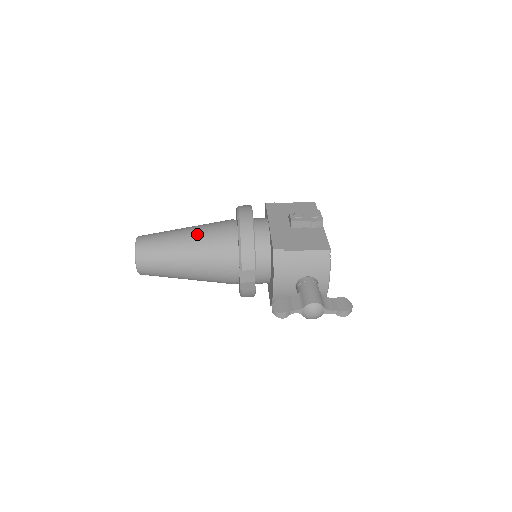
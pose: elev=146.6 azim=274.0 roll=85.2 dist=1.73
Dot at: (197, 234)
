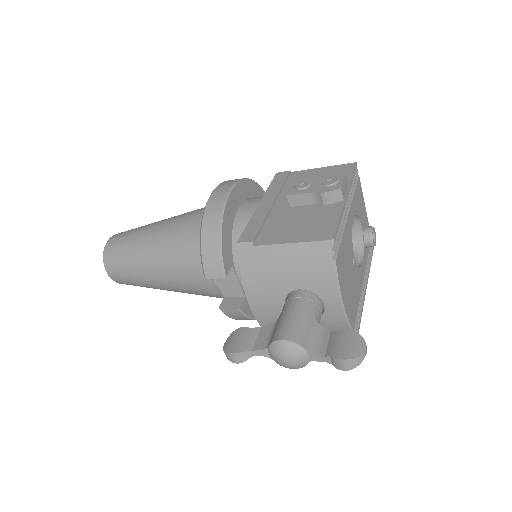
Dot at: (167, 226)
